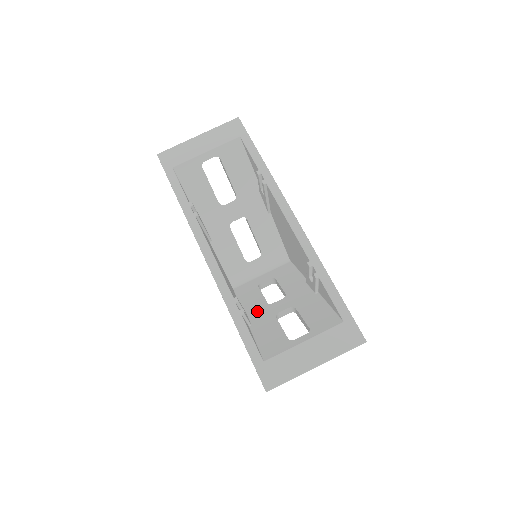
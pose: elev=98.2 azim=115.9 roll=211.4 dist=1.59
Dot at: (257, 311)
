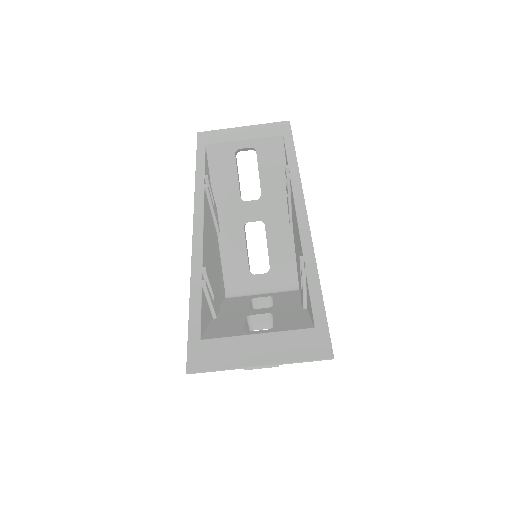
Dot at: (232, 311)
